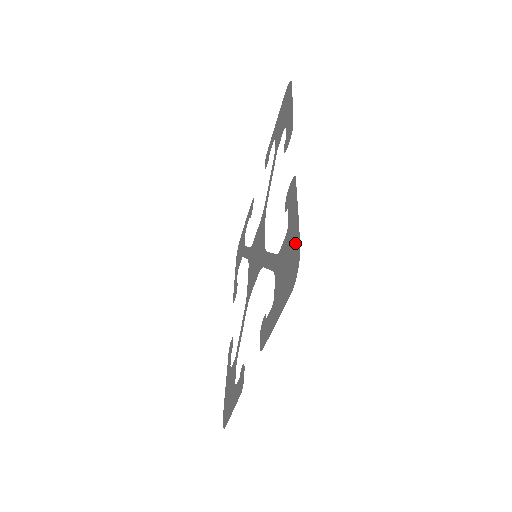
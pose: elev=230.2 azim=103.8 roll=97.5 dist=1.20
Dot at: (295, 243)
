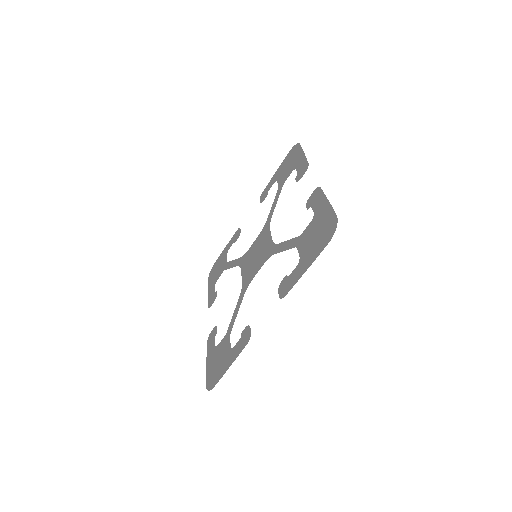
Dot at: (329, 217)
